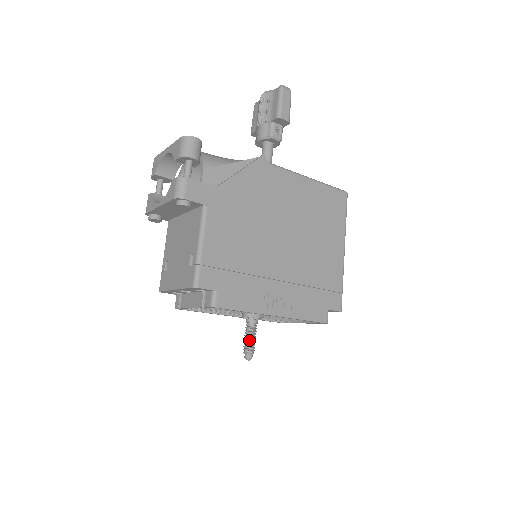
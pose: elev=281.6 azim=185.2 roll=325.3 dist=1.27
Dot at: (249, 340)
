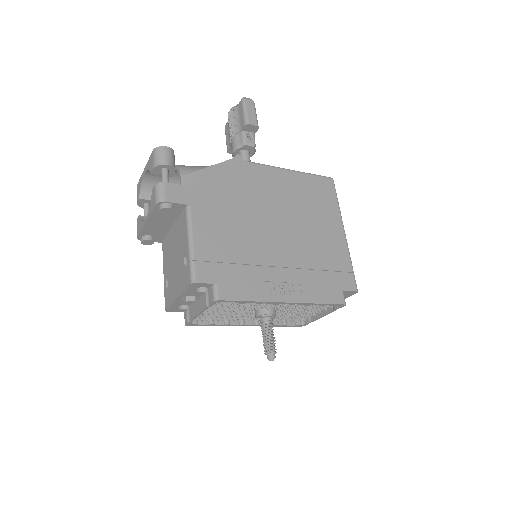
Dot at: (267, 339)
